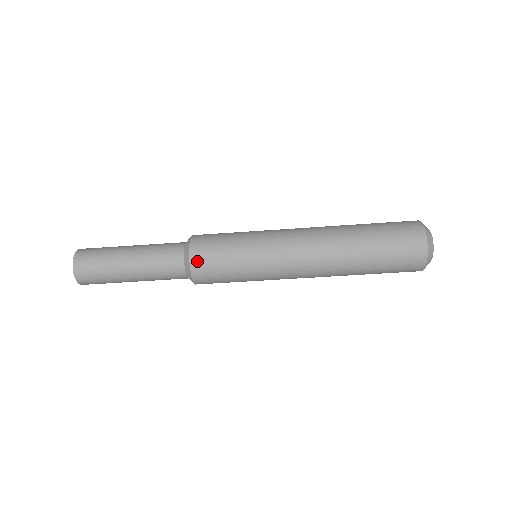
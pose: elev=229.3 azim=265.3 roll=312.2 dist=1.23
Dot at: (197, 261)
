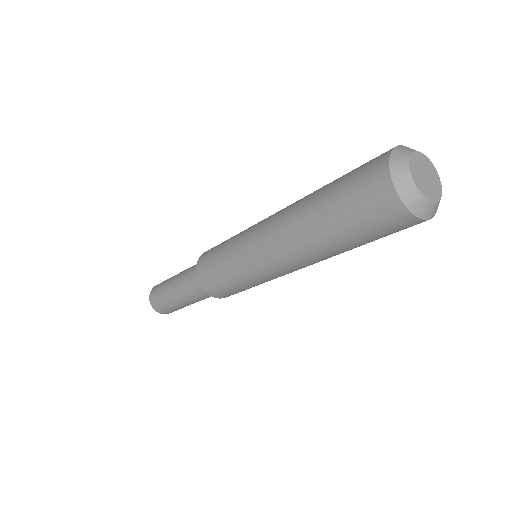
Dot at: (213, 293)
